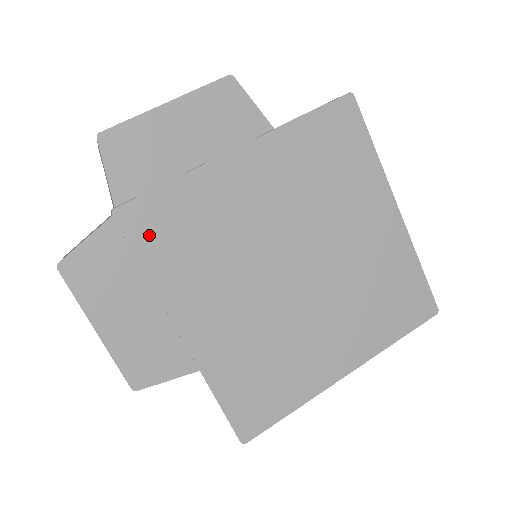
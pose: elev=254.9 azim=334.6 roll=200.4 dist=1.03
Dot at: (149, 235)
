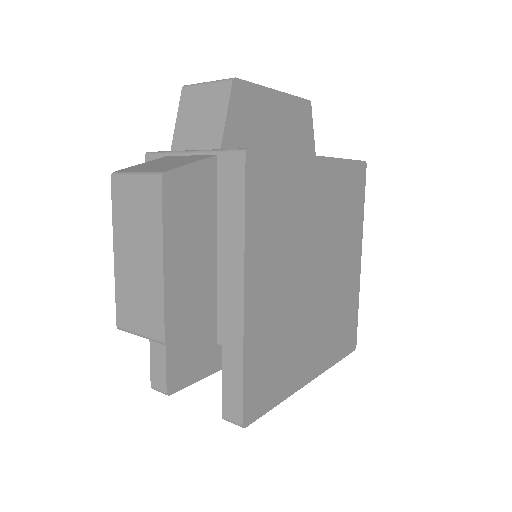
Dot at: (258, 188)
